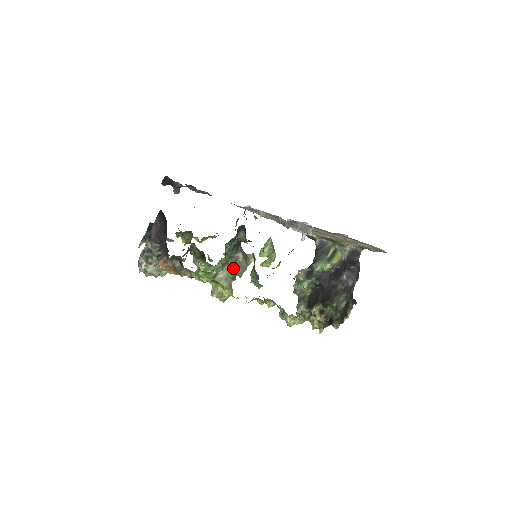
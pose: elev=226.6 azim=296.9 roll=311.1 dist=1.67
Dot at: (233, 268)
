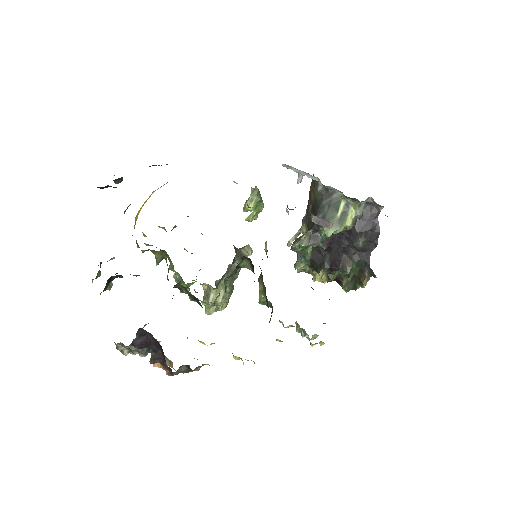
Dot at: (229, 278)
